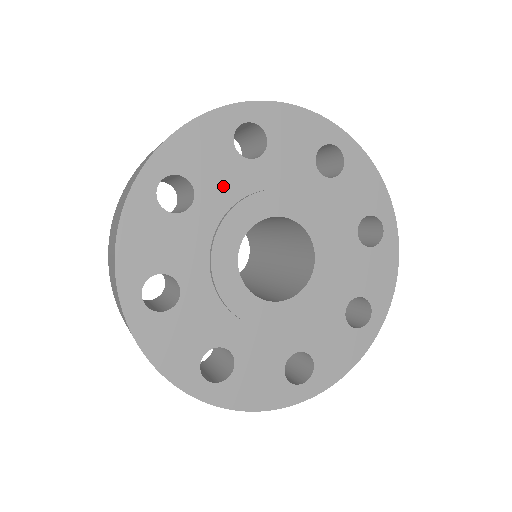
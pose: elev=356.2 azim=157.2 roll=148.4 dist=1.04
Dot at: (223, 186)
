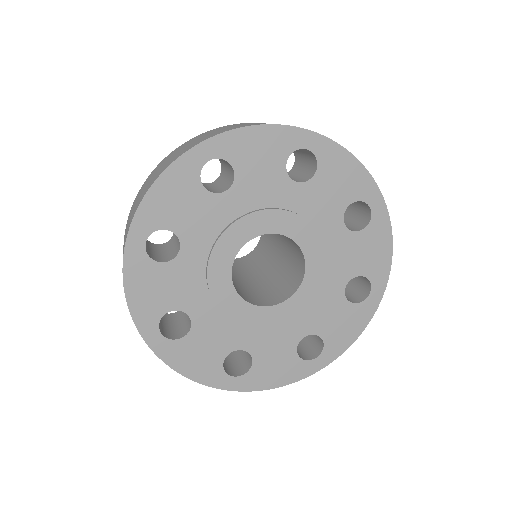
Dot at: (259, 190)
